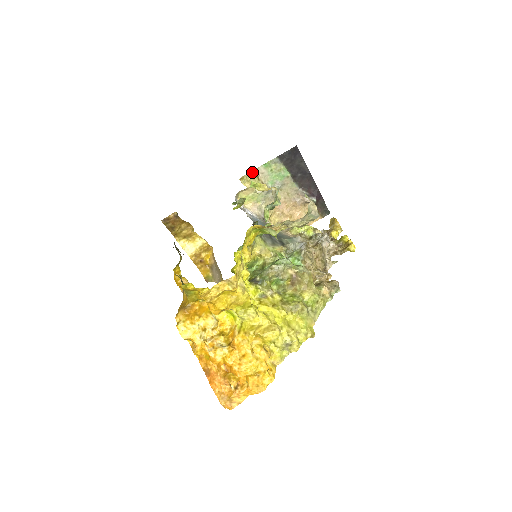
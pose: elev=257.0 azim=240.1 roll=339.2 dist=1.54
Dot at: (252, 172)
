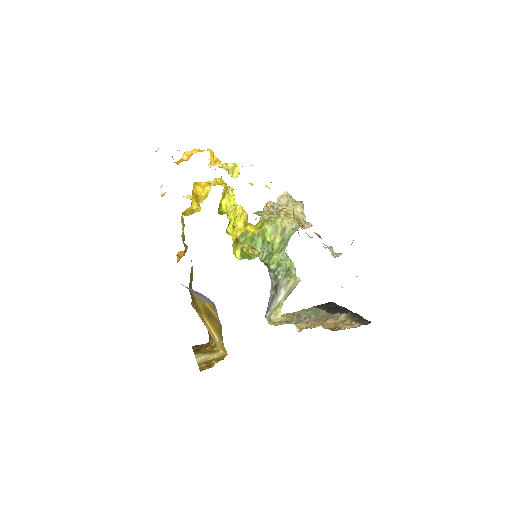
Dot at: (289, 313)
